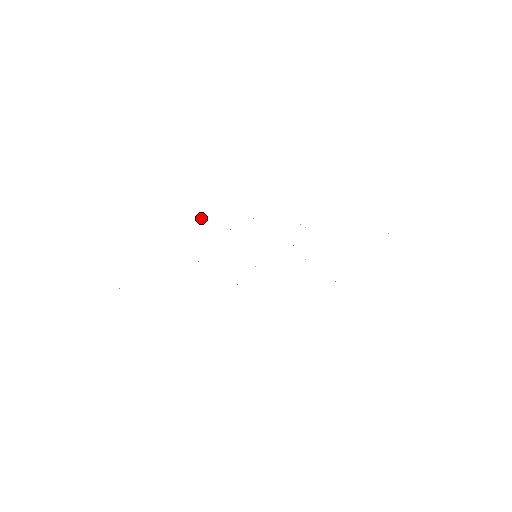
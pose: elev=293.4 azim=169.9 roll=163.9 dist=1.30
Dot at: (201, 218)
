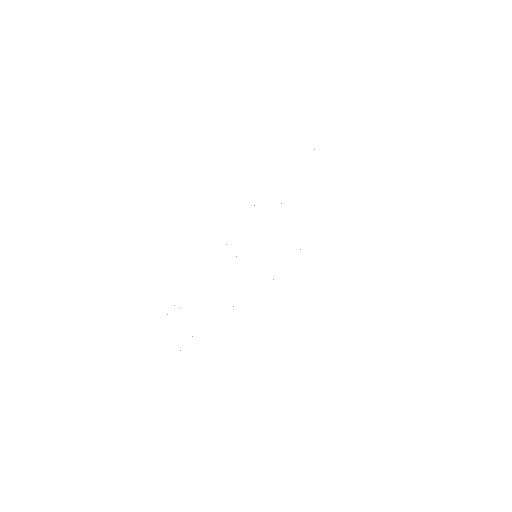
Dot at: occluded
